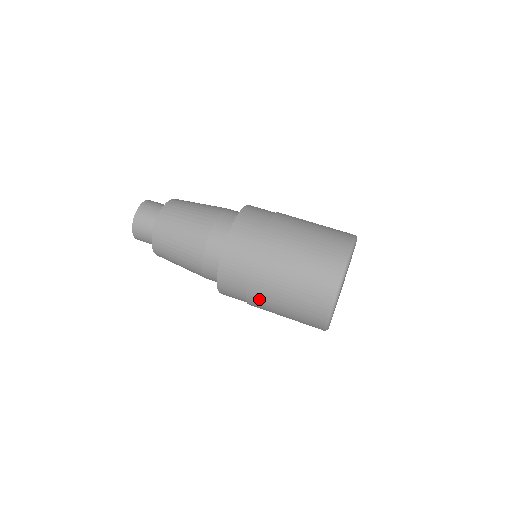
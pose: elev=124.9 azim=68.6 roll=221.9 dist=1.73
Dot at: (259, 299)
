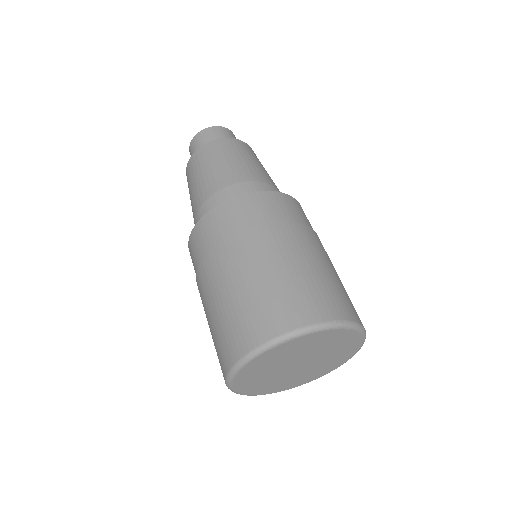
Dot at: occluded
